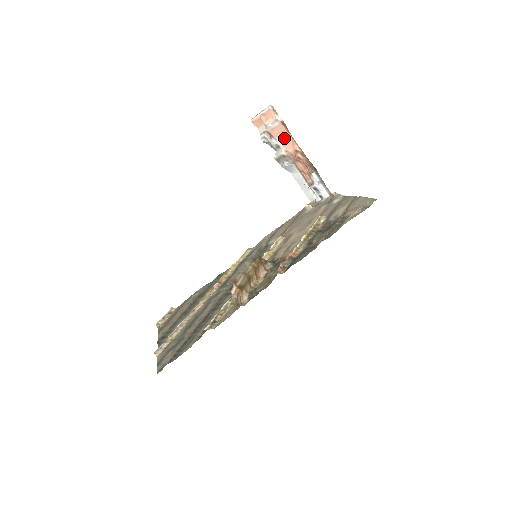
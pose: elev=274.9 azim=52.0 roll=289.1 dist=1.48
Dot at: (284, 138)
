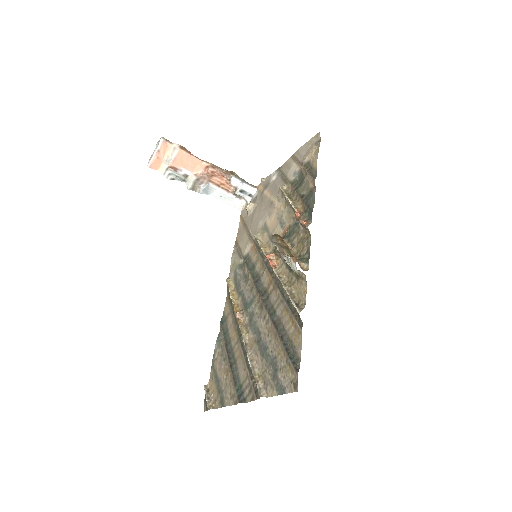
Dot at: (188, 163)
